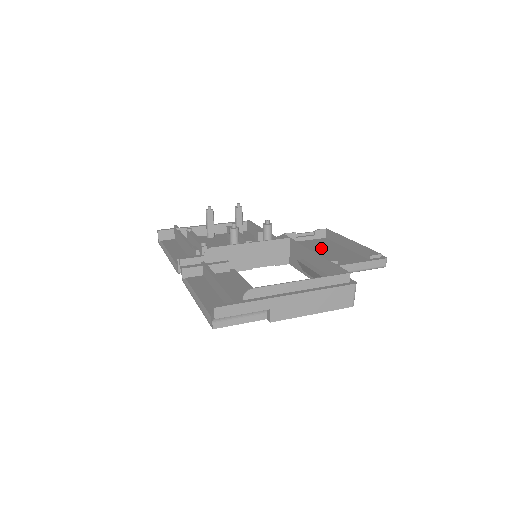
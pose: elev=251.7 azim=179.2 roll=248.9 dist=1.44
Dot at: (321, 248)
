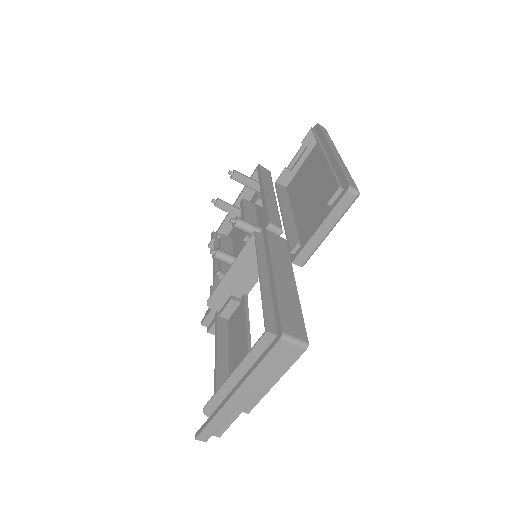
Dot at: (311, 179)
